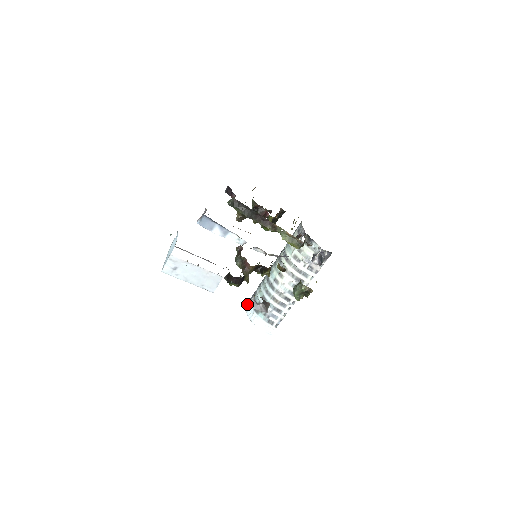
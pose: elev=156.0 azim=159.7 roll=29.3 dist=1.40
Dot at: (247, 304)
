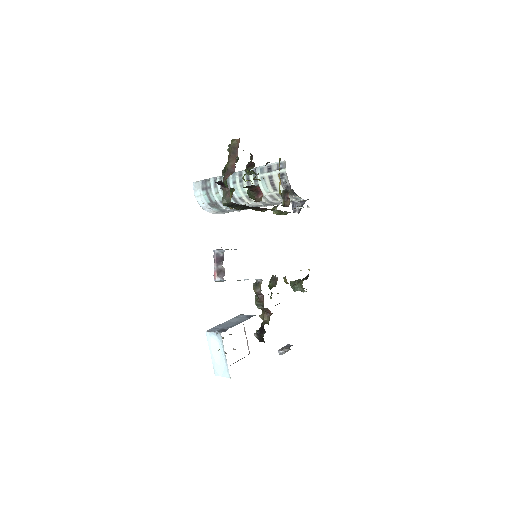
Dot at: (196, 191)
